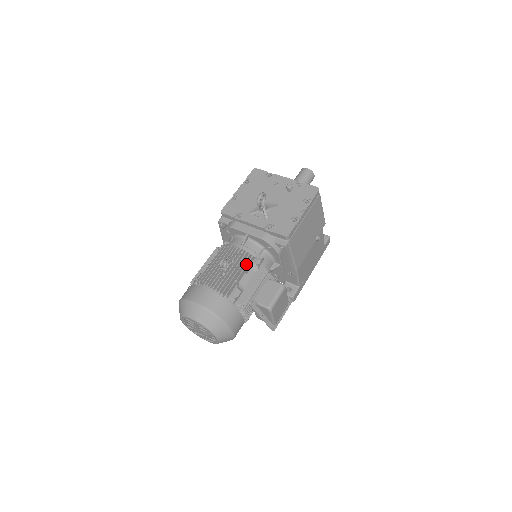
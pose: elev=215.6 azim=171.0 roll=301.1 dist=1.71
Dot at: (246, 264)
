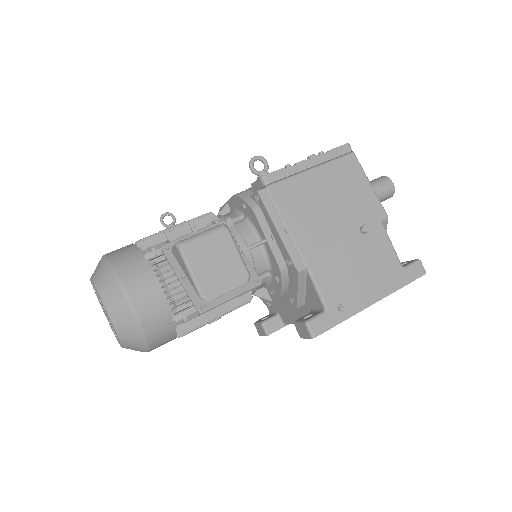
Dot at: (196, 219)
